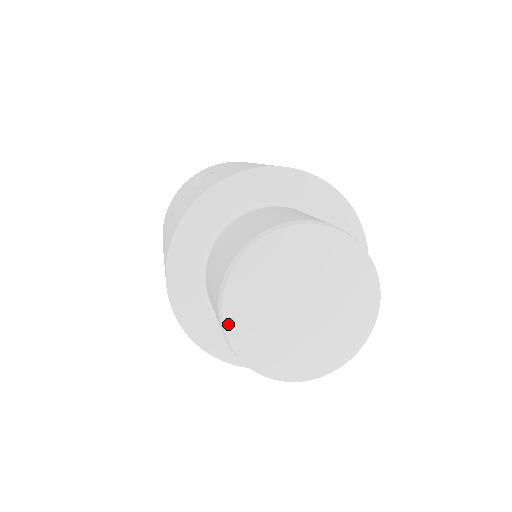
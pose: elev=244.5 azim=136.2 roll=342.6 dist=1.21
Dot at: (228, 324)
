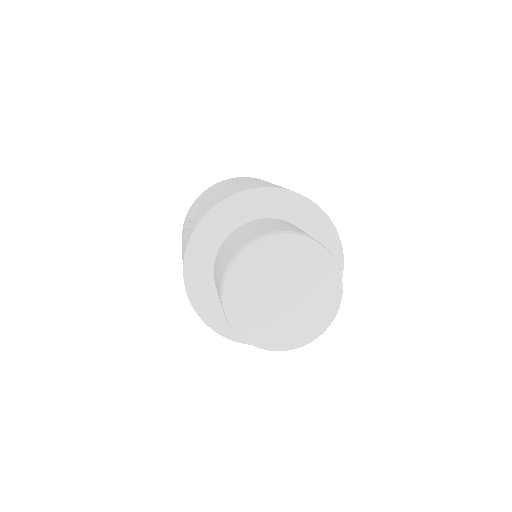
Dot at: (233, 323)
